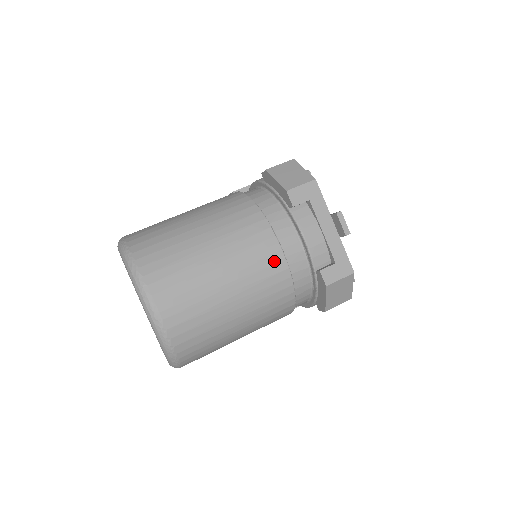
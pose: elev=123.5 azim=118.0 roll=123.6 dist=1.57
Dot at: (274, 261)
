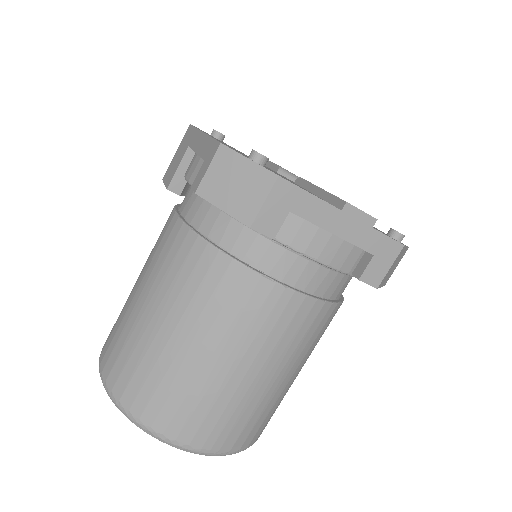
Dot at: (294, 310)
